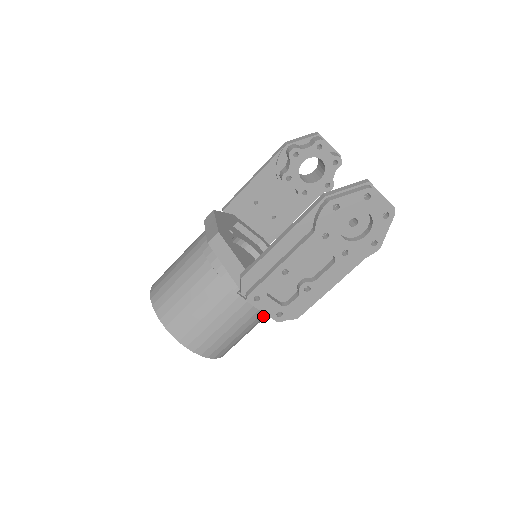
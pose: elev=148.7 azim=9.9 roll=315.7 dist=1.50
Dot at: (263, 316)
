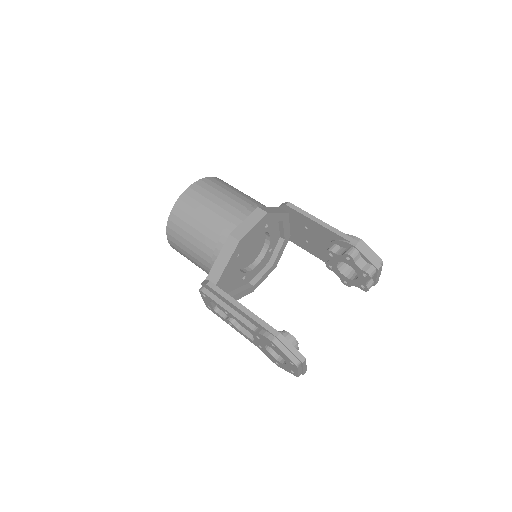
Dot at: occluded
